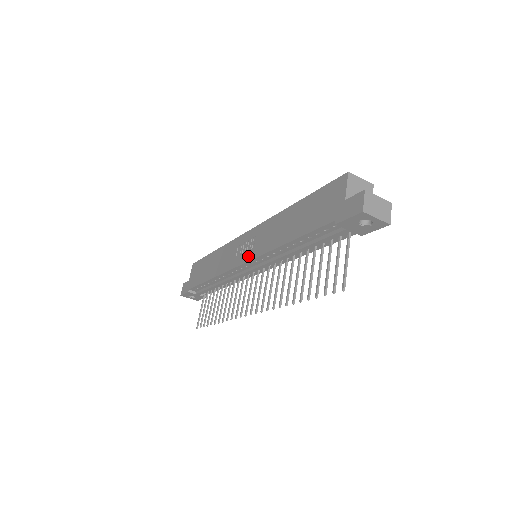
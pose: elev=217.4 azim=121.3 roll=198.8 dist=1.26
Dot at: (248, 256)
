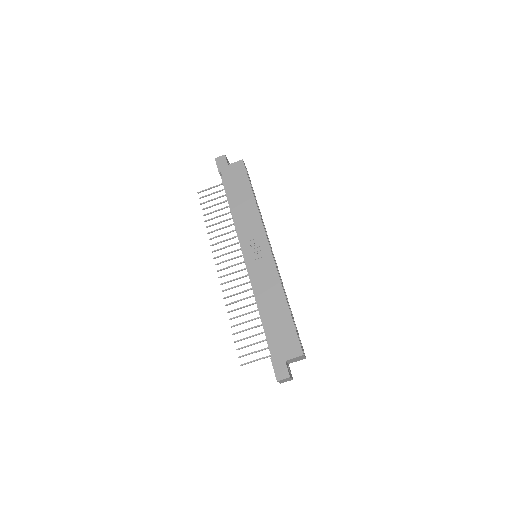
Dot at: (250, 261)
